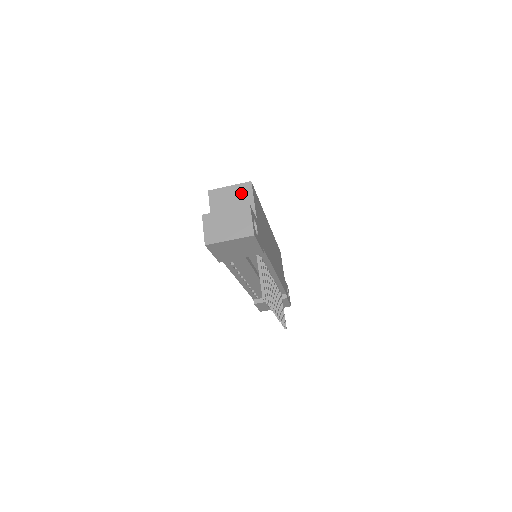
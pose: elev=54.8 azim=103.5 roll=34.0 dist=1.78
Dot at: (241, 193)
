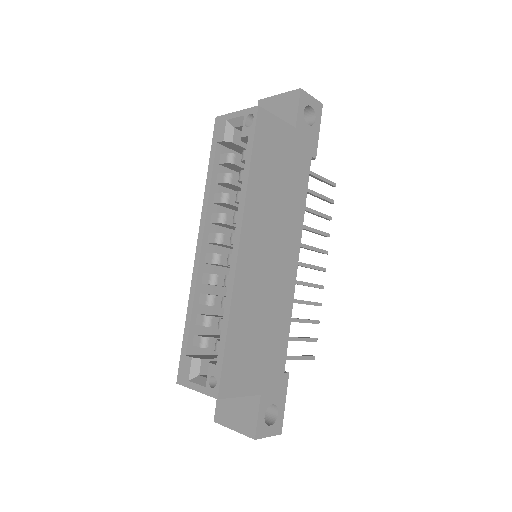
Dot at: occluded
